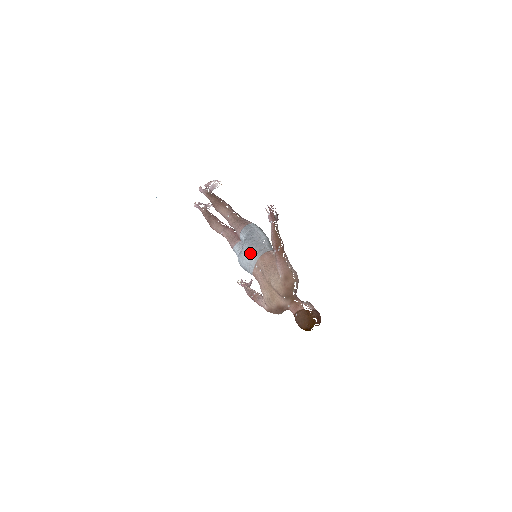
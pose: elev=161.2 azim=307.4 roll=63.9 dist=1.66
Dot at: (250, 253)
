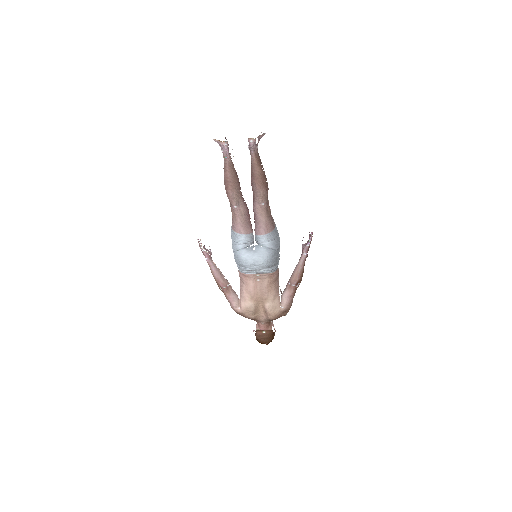
Dot at: (267, 267)
